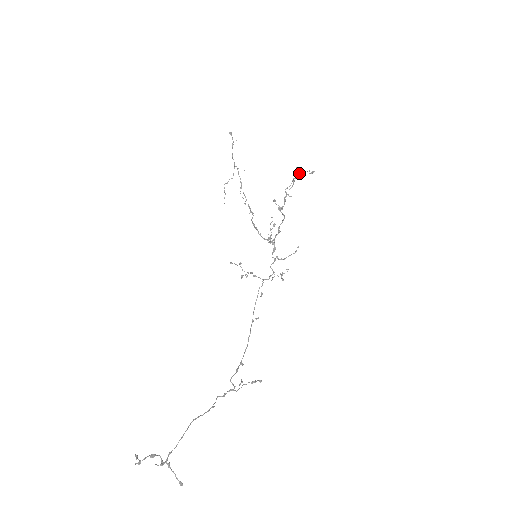
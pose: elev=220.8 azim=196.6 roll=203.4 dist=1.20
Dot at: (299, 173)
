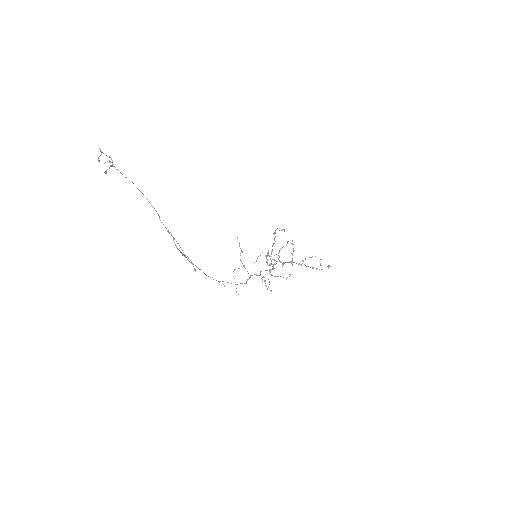
Dot at: occluded
